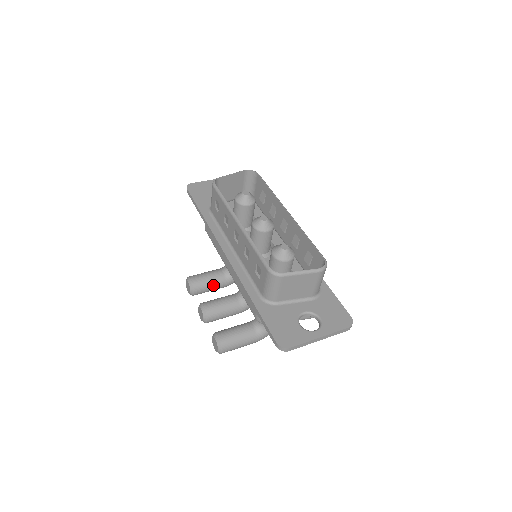
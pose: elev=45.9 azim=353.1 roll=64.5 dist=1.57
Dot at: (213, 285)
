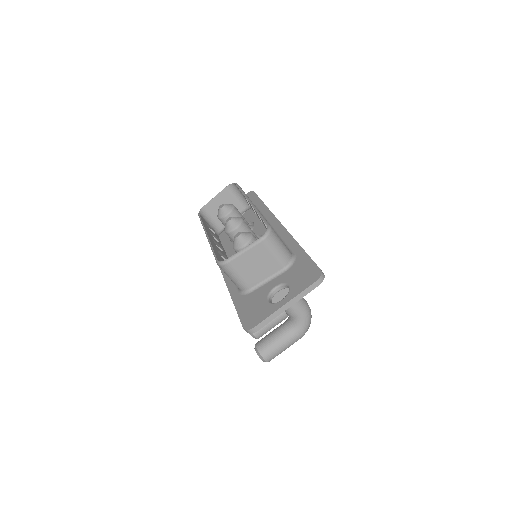
Dot at: occluded
